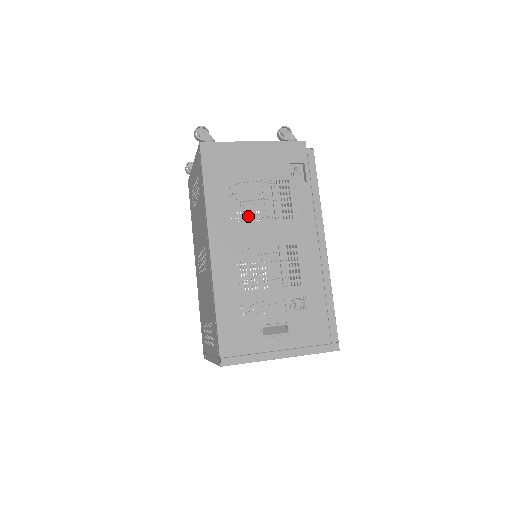
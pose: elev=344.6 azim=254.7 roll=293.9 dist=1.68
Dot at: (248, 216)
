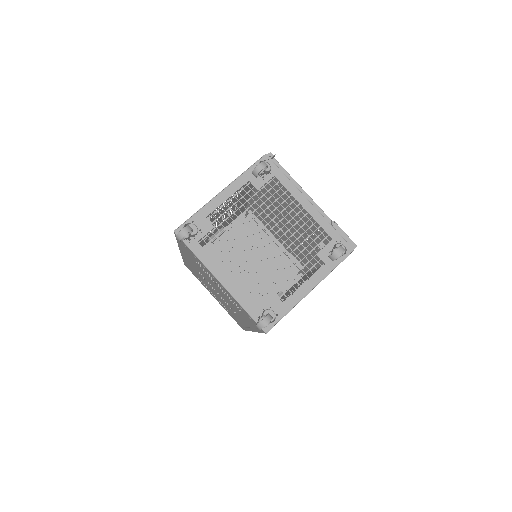
Dot at: occluded
